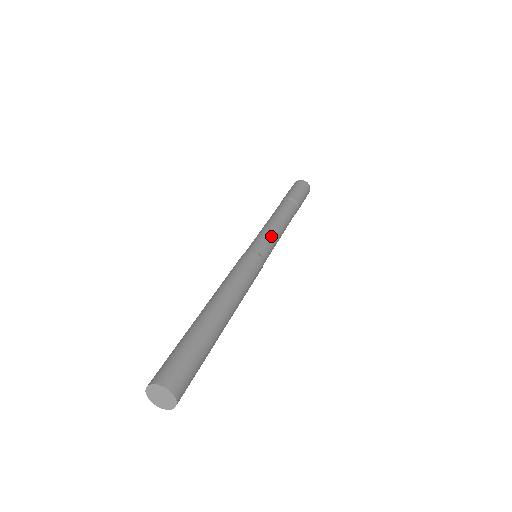
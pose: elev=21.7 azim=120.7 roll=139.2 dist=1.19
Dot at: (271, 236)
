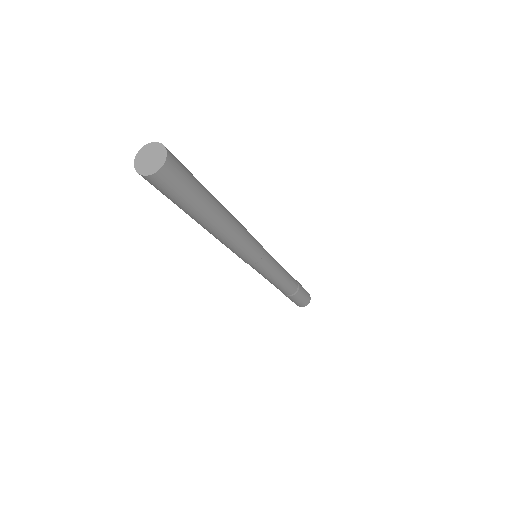
Dot at: occluded
